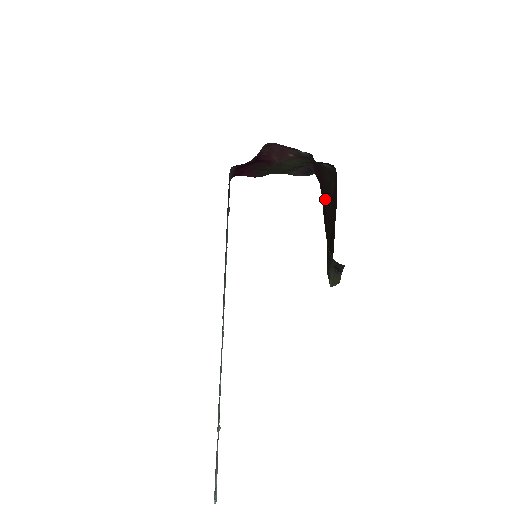
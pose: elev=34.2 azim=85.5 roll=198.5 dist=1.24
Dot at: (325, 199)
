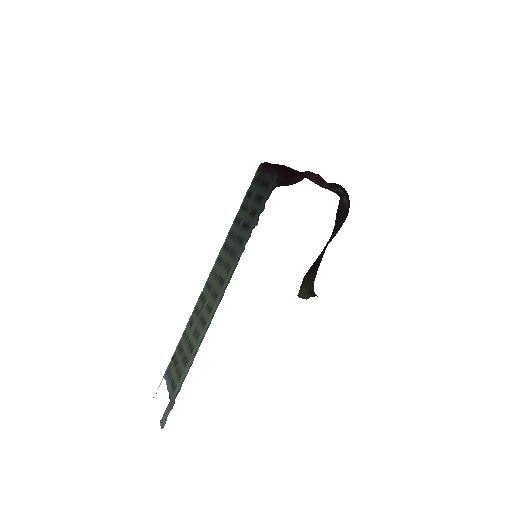
Dot at: occluded
